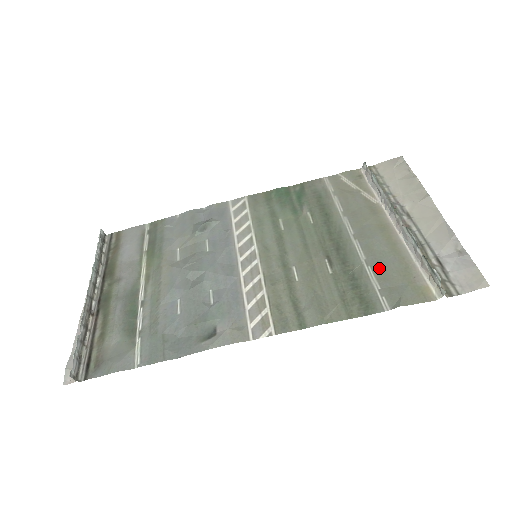
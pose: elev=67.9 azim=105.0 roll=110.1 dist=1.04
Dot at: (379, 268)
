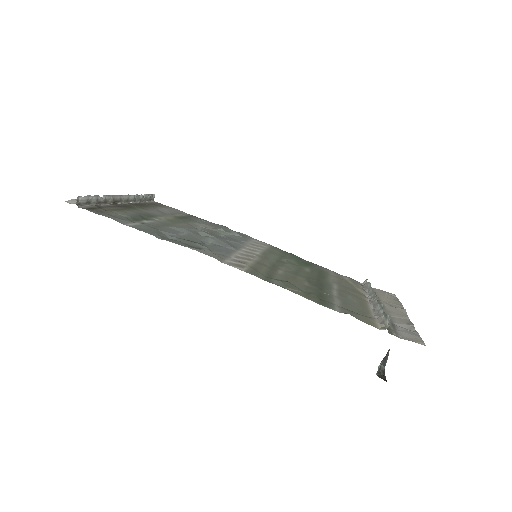
Dot at: (345, 302)
